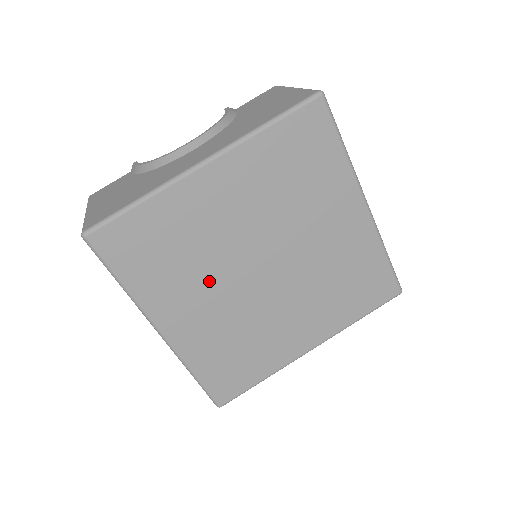
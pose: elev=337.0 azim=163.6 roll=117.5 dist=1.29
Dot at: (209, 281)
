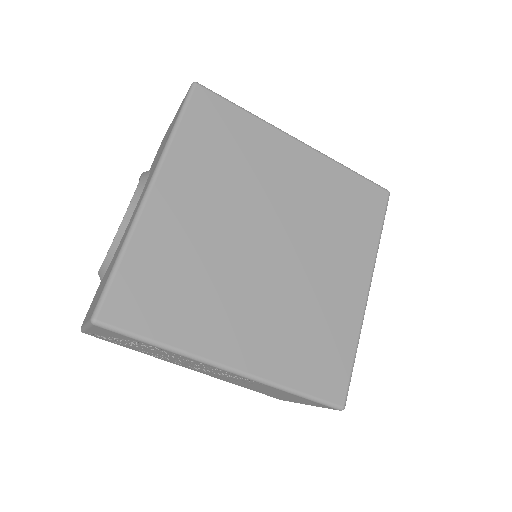
Dot at: (233, 288)
